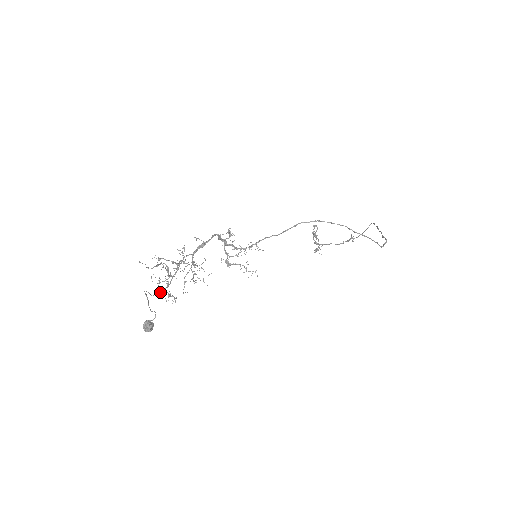
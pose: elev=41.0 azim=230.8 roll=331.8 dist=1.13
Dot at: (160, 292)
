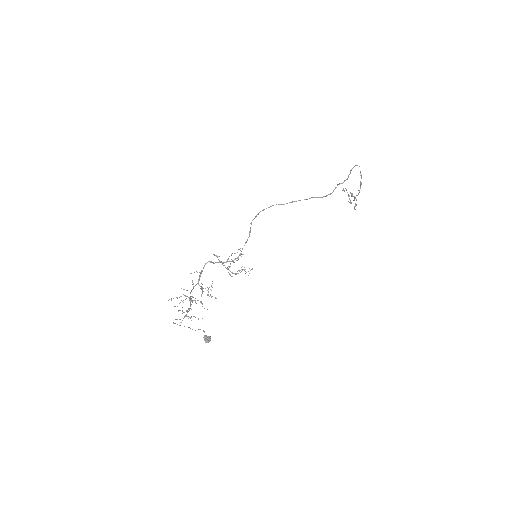
Dot at: (183, 318)
